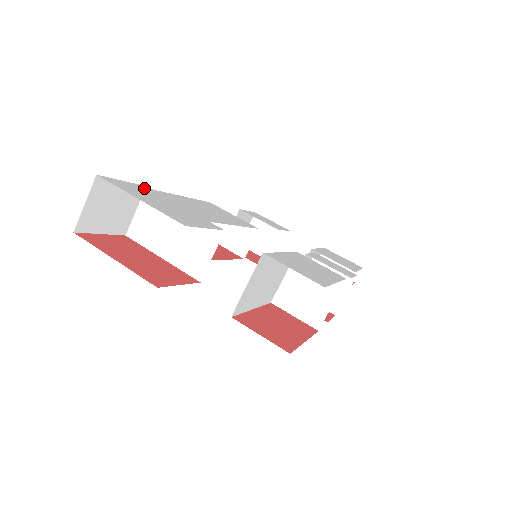
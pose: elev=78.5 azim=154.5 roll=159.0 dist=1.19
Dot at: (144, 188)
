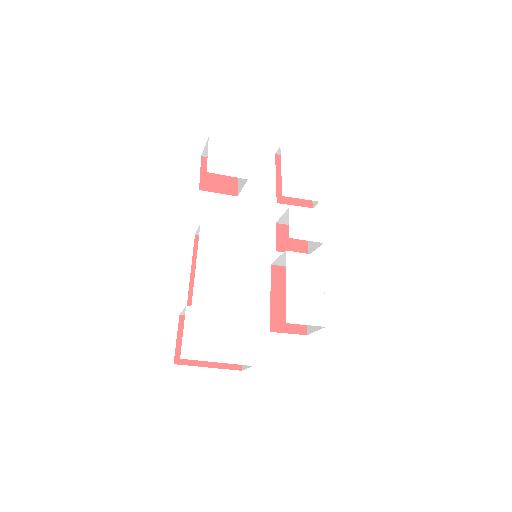
Dot at: (192, 318)
